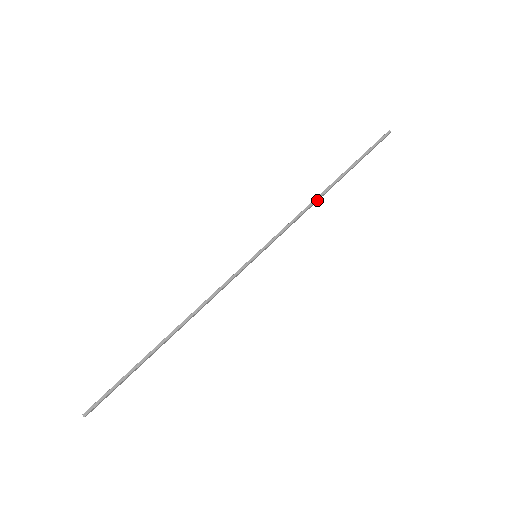
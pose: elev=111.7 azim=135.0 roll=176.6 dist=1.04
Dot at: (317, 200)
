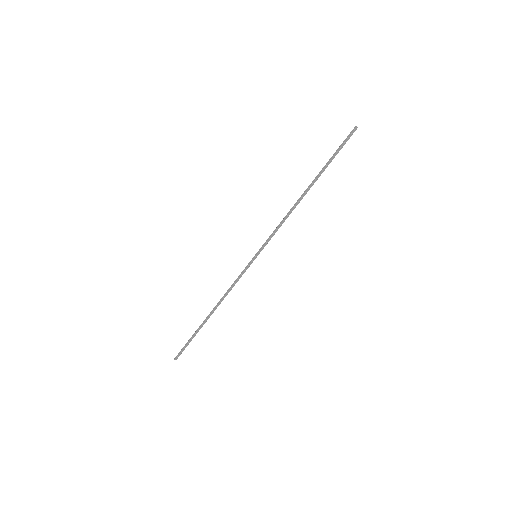
Dot at: (296, 205)
